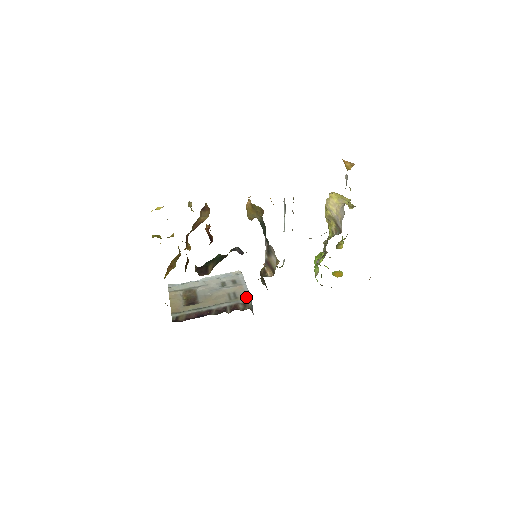
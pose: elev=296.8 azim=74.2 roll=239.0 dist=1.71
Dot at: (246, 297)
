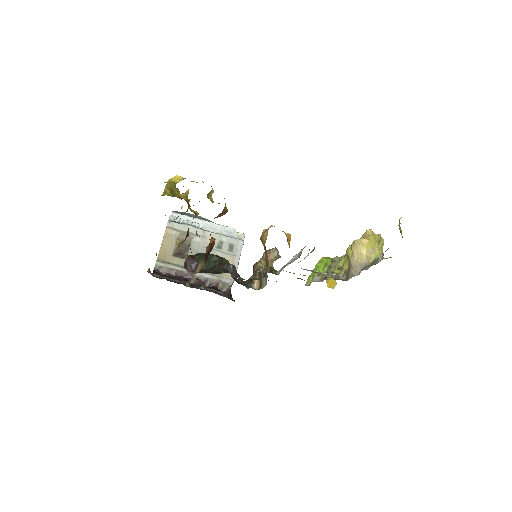
Dot at: occluded
